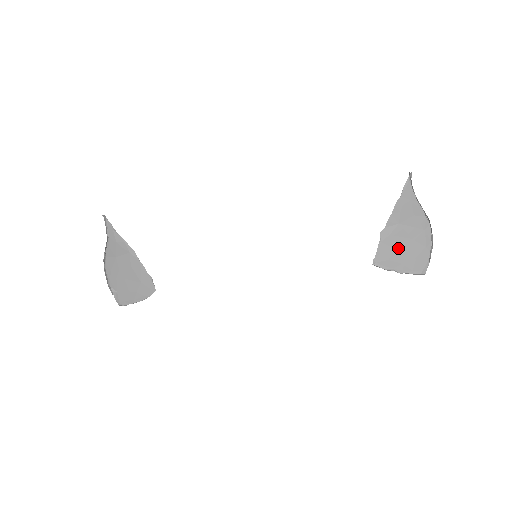
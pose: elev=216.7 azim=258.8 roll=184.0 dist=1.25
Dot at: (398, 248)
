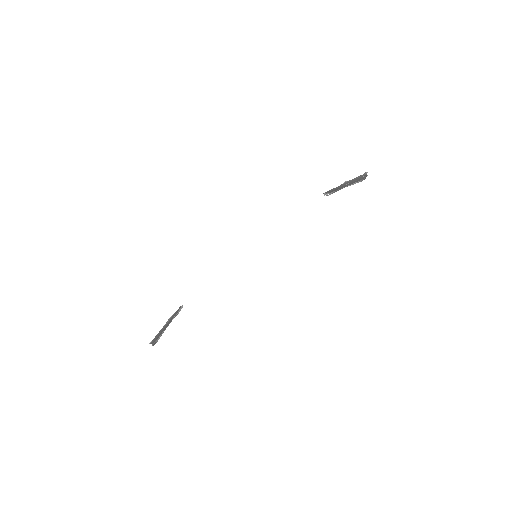
Dot at: occluded
